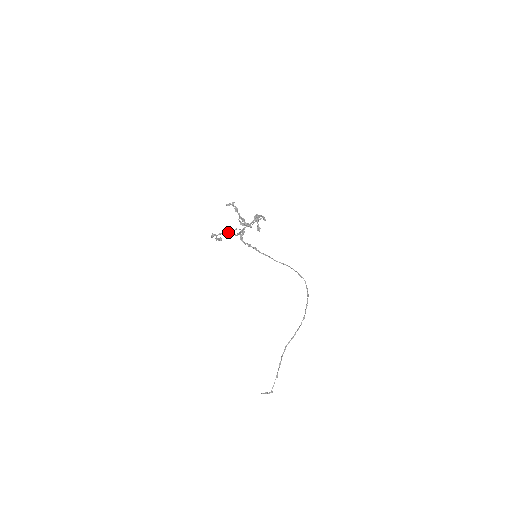
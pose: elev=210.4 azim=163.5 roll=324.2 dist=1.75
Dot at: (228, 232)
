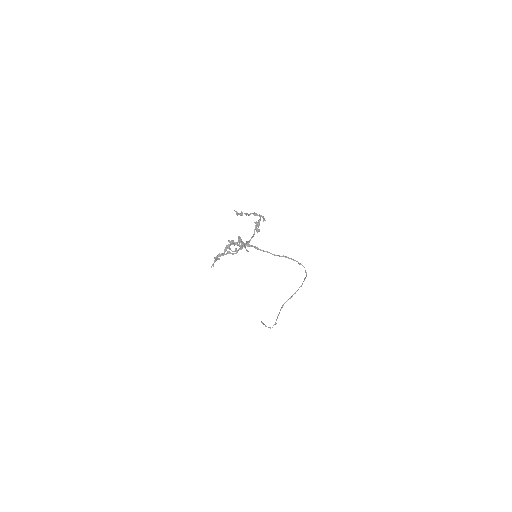
Dot at: (227, 253)
